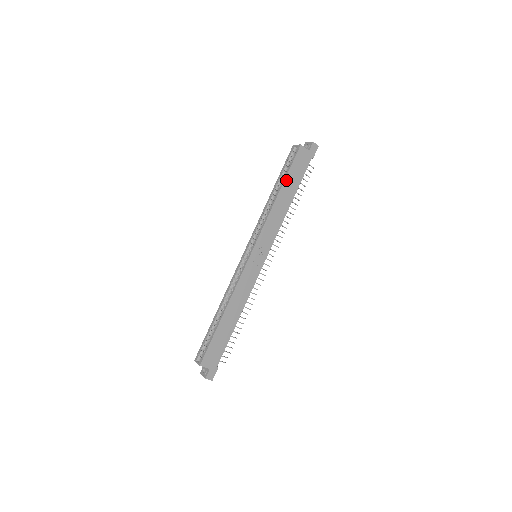
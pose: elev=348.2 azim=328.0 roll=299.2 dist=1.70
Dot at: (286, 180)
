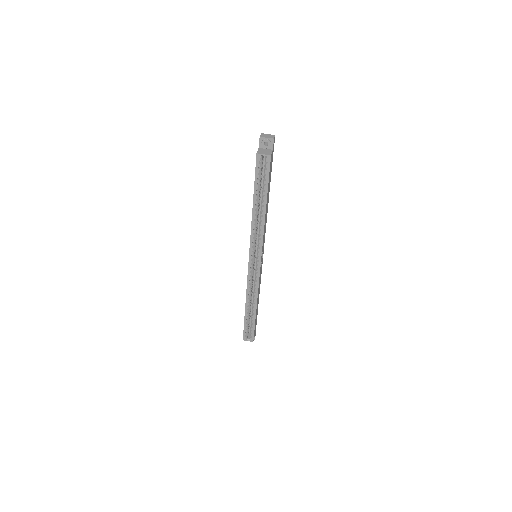
Dot at: (267, 194)
